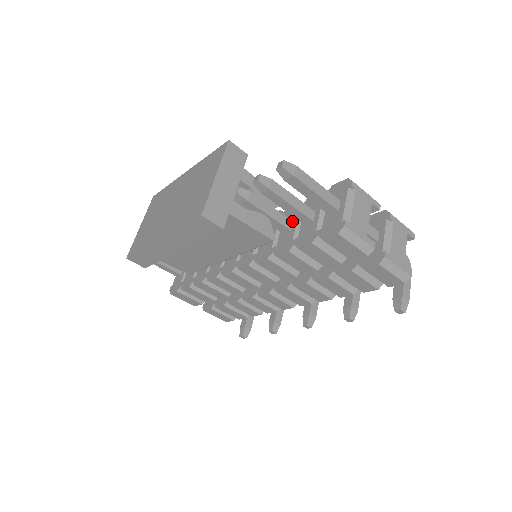
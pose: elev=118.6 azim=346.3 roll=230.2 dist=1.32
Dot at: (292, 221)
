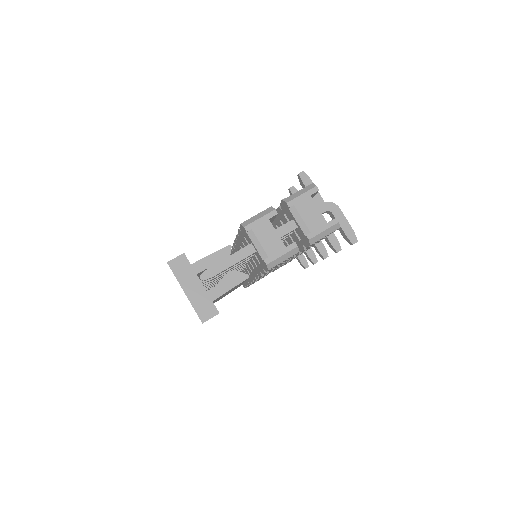
Dot at: occluded
